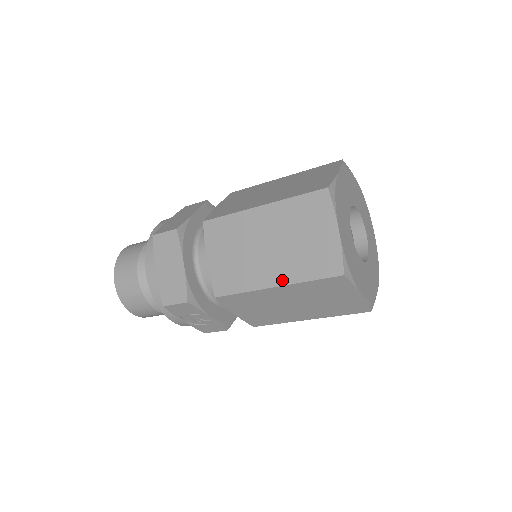
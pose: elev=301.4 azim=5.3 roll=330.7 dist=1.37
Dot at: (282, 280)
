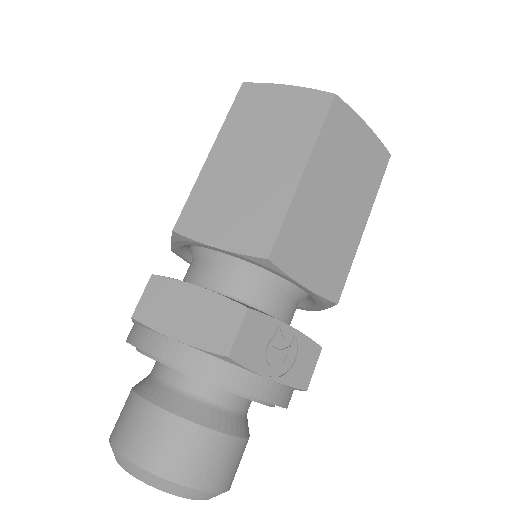
Dot at: (301, 160)
